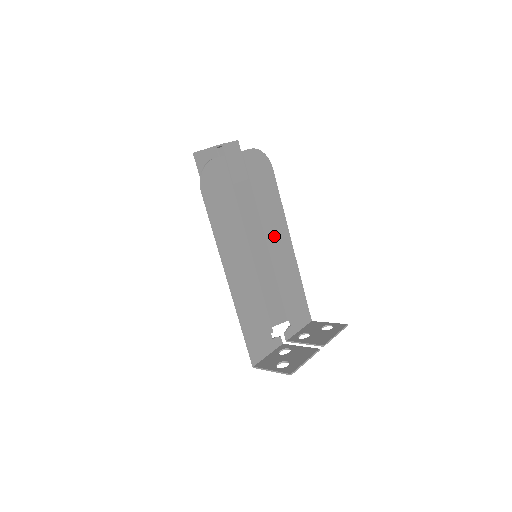
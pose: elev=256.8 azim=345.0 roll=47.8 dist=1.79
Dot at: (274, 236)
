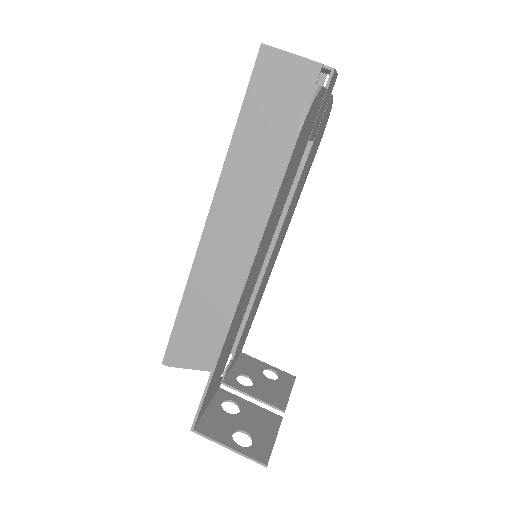
Dot at: (281, 234)
